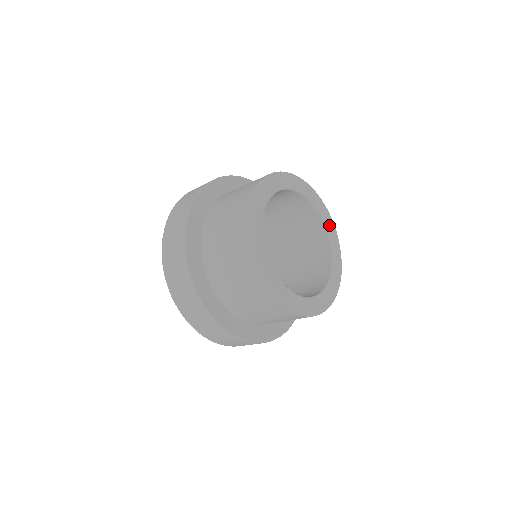
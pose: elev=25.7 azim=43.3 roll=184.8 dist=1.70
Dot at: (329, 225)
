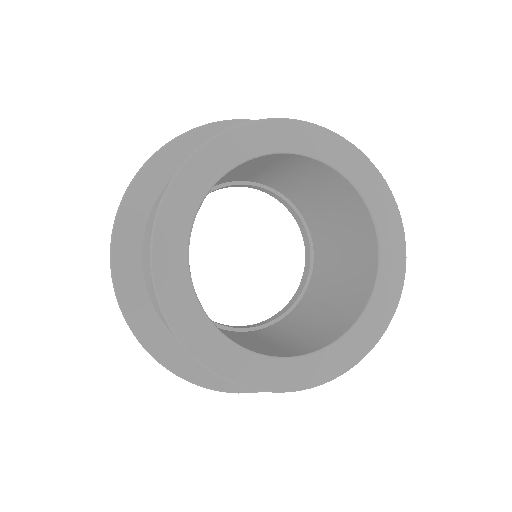
Dot at: (376, 198)
